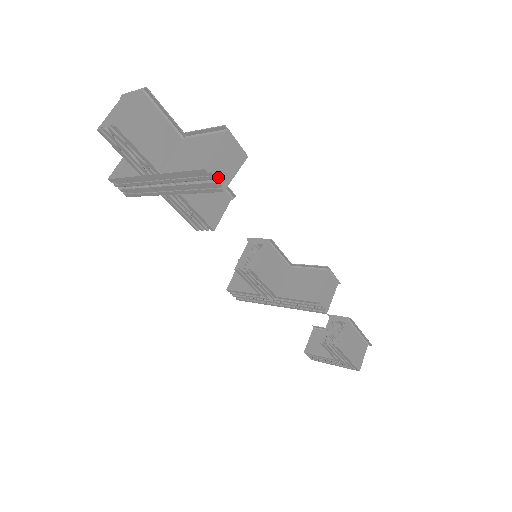
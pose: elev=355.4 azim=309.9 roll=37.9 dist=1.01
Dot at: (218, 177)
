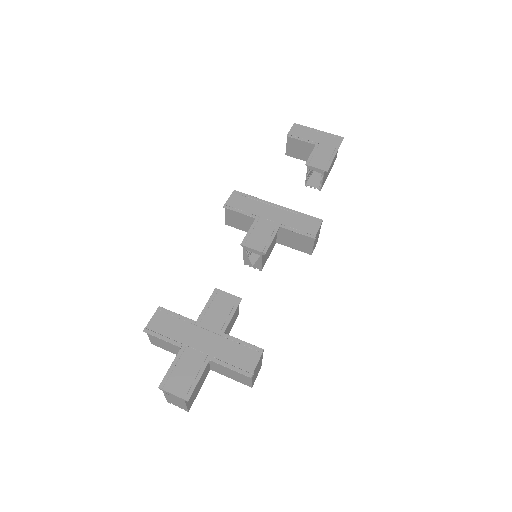
Dot at: (257, 375)
